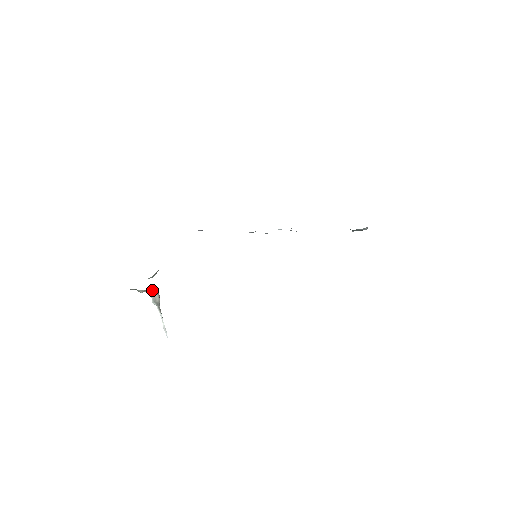
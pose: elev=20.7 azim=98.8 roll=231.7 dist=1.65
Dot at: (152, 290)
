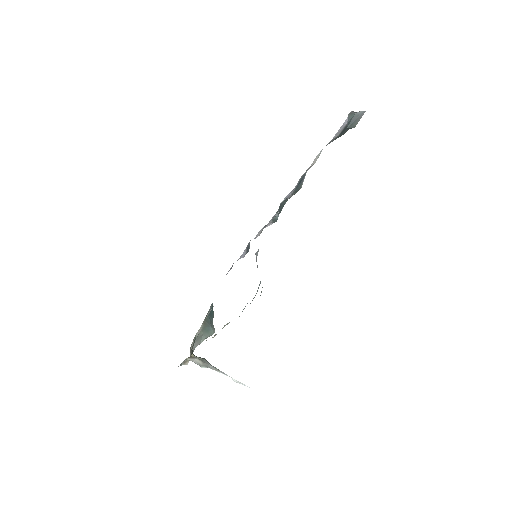
Dot at: (186, 359)
